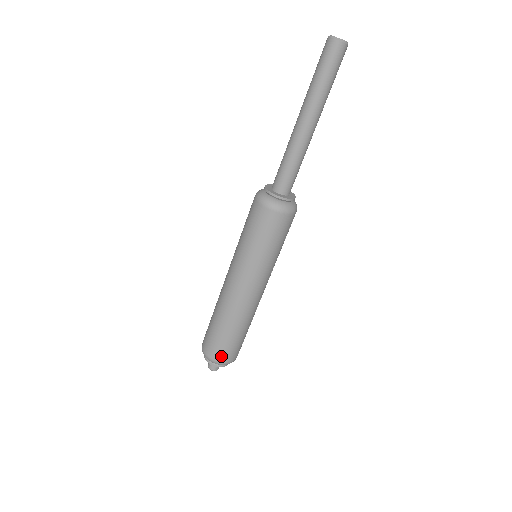
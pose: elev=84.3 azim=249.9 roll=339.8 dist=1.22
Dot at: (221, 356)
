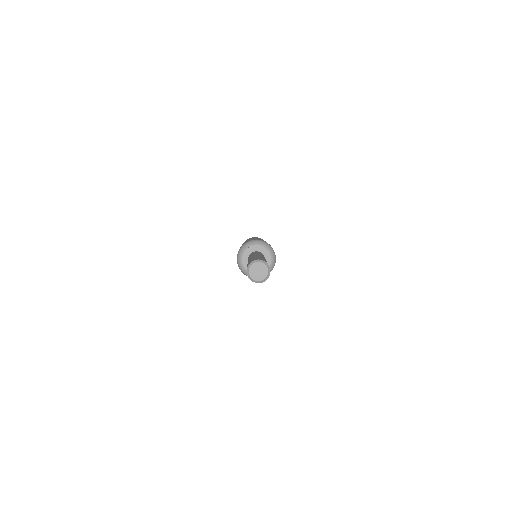
Dot at: occluded
